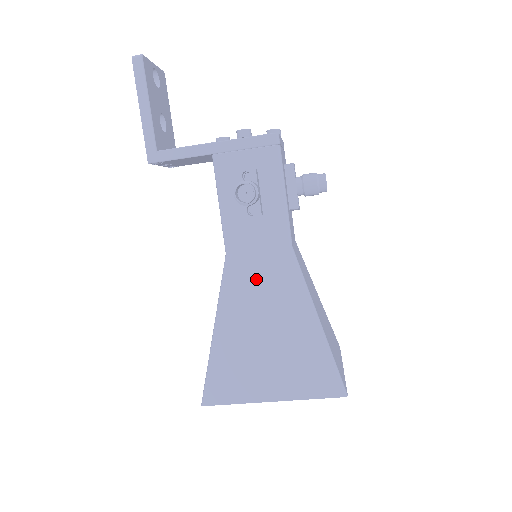
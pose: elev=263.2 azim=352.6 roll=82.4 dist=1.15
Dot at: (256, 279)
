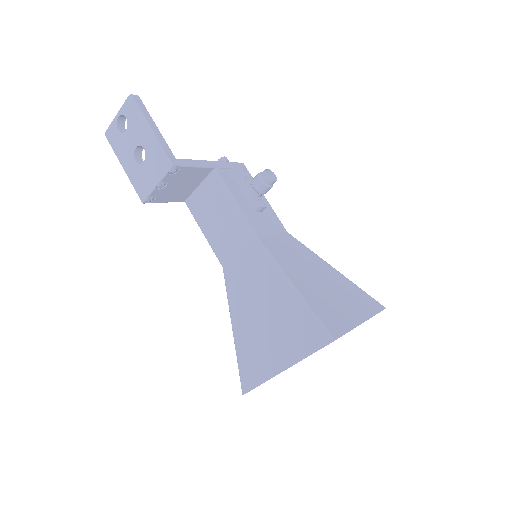
Dot at: (287, 250)
